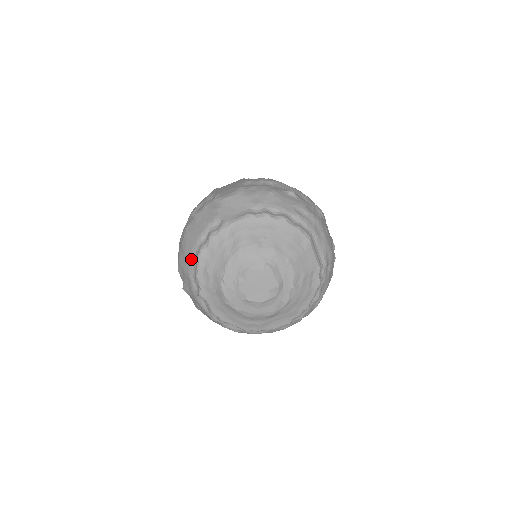
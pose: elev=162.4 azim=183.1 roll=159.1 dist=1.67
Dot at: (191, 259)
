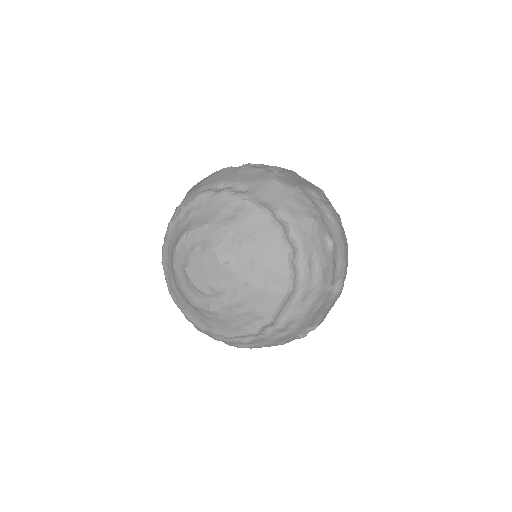
Dot at: (197, 191)
